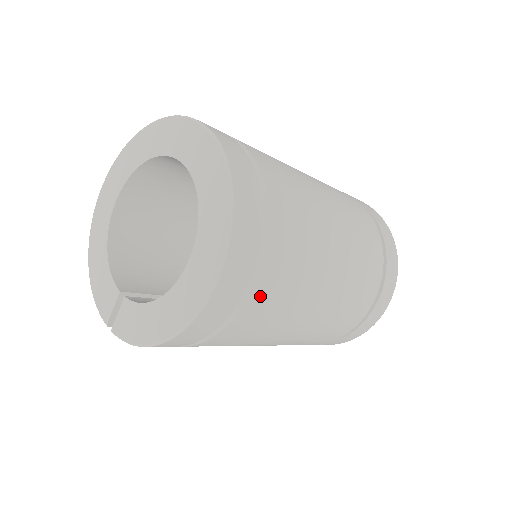
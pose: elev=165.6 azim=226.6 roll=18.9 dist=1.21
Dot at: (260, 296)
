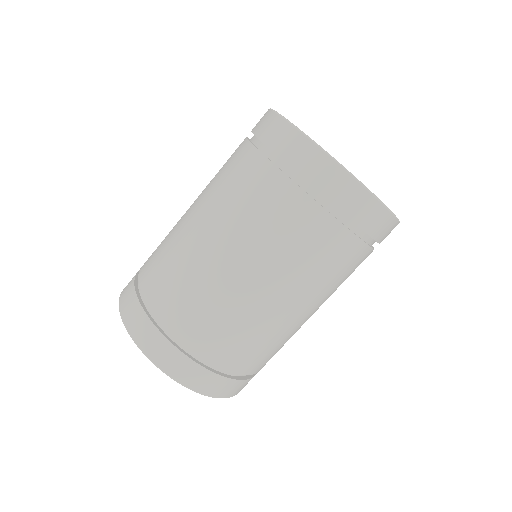
Dot at: occluded
